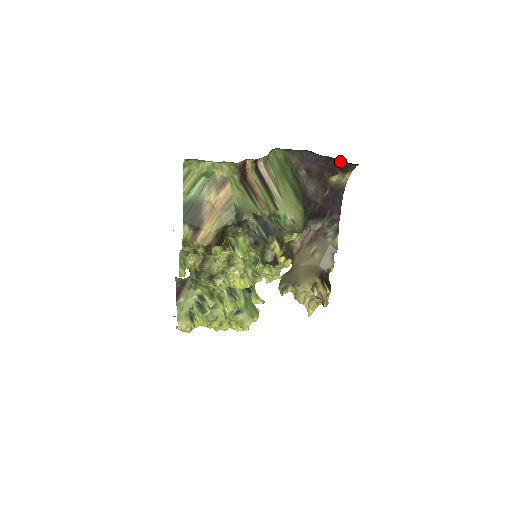
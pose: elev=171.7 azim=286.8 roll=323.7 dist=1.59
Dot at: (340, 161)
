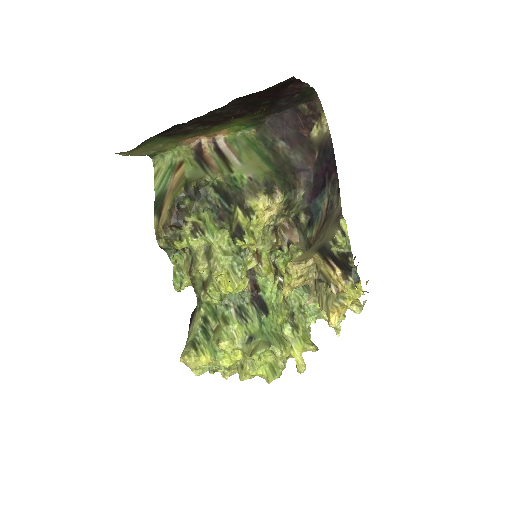
Dot at: (302, 106)
